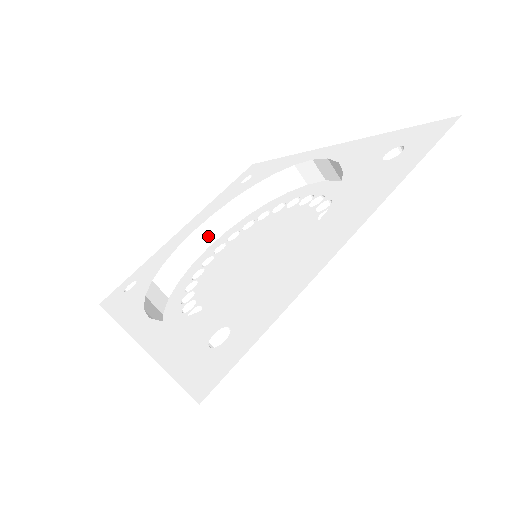
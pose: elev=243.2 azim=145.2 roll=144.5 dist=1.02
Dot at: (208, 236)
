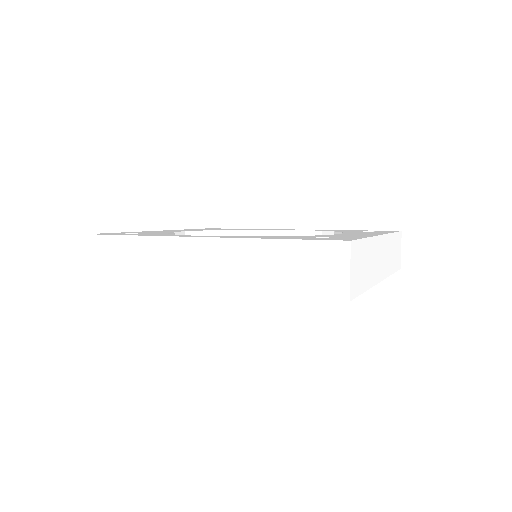
Dot at: occluded
